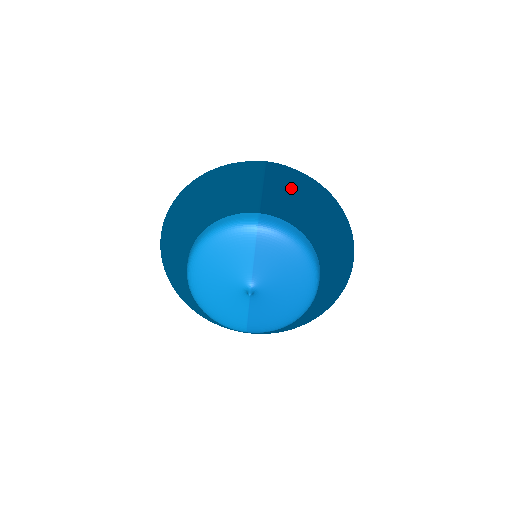
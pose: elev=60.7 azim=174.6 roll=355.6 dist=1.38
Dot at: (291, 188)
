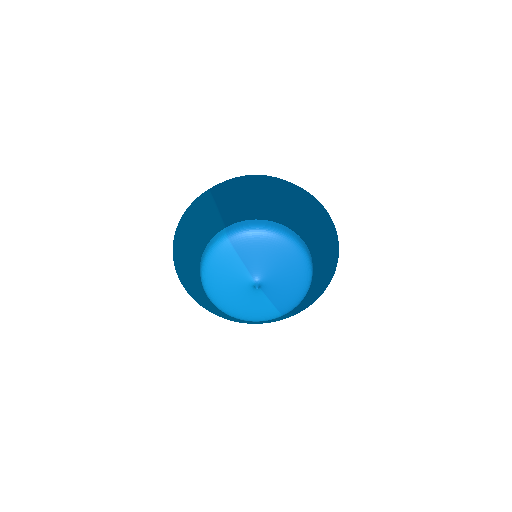
Dot at: (237, 194)
